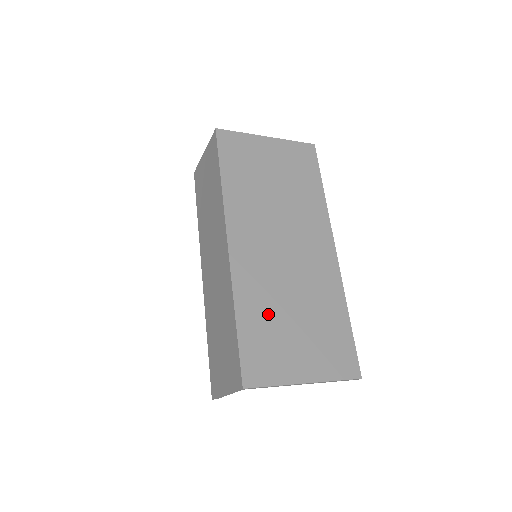
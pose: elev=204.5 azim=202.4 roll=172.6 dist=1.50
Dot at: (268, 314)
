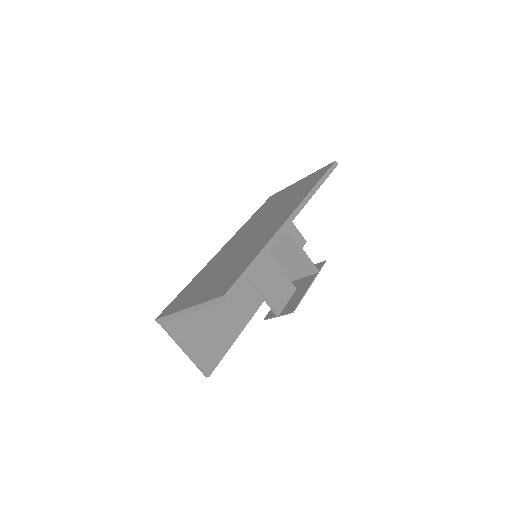
Dot at: (206, 275)
